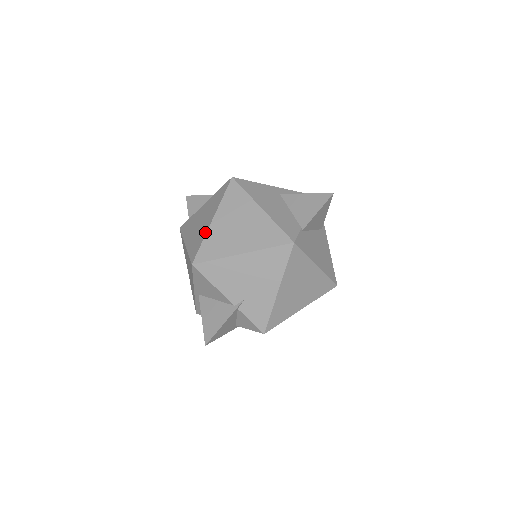
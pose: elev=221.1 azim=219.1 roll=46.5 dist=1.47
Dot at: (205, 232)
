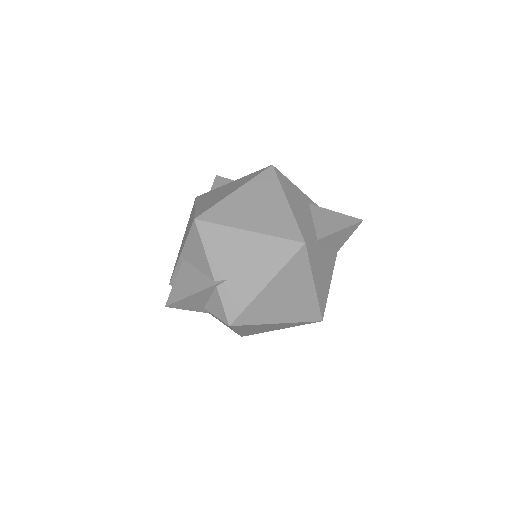
Dot at: (222, 198)
